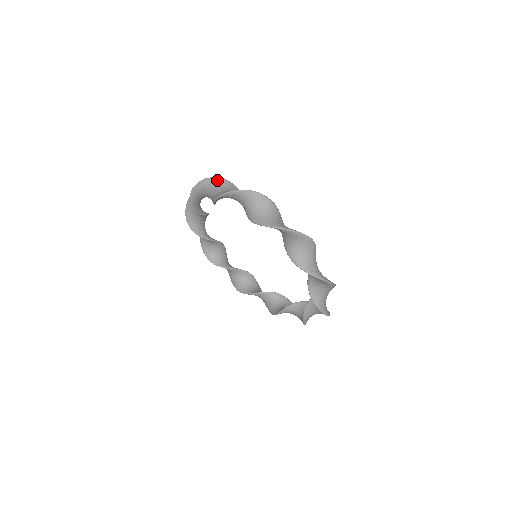
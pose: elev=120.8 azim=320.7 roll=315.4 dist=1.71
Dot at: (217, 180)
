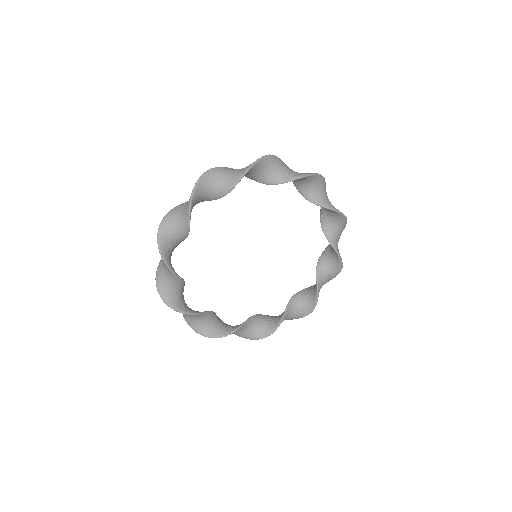
Dot at: (158, 270)
